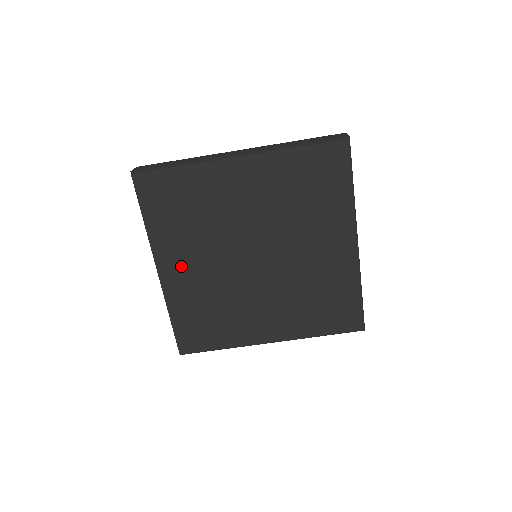
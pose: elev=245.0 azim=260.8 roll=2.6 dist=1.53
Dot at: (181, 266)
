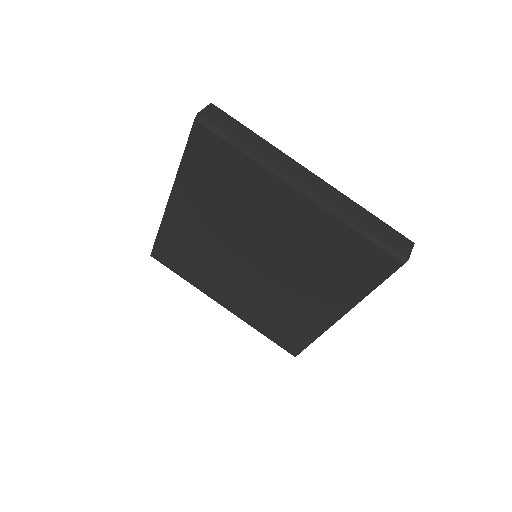
Dot at: (227, 294)
